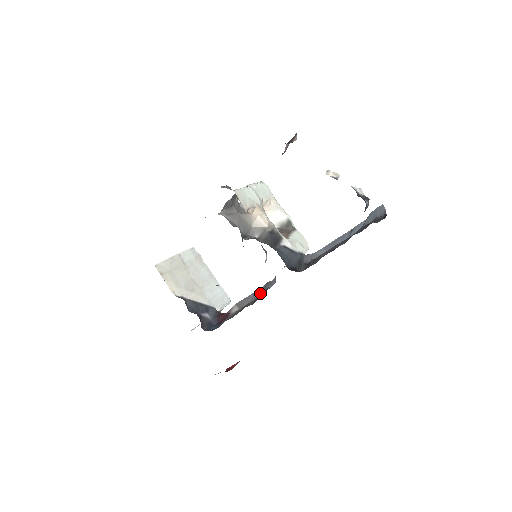
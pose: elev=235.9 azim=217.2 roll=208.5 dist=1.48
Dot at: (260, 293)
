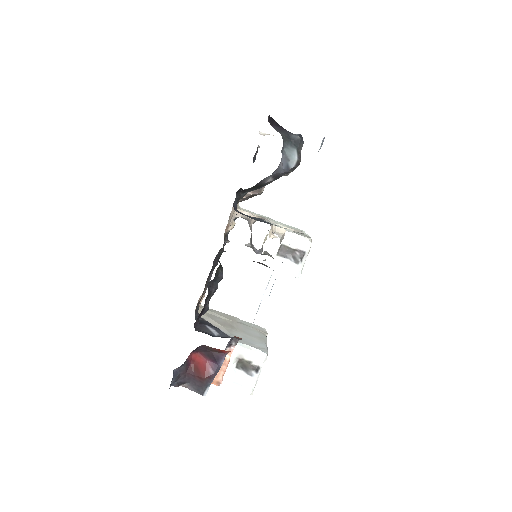
Dot at: occluded
